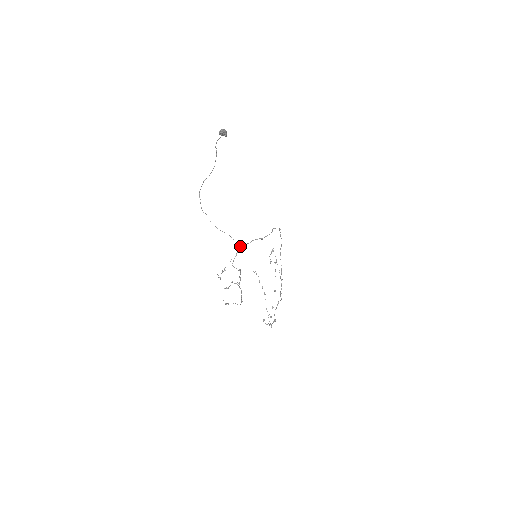
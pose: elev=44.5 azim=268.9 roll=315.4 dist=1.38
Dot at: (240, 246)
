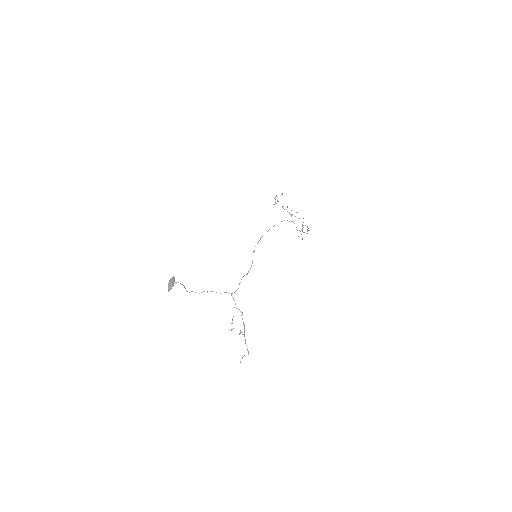
Dot at: (235, 291)
